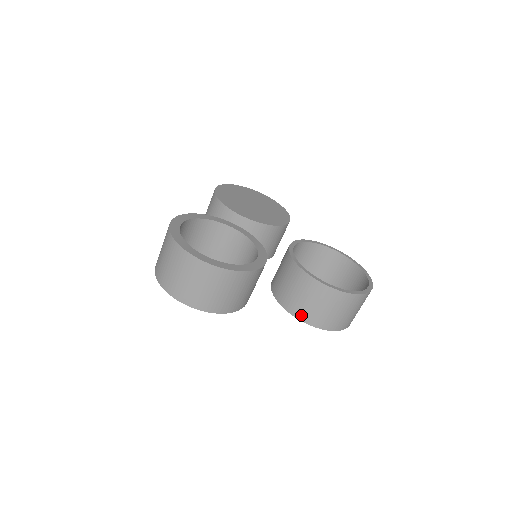
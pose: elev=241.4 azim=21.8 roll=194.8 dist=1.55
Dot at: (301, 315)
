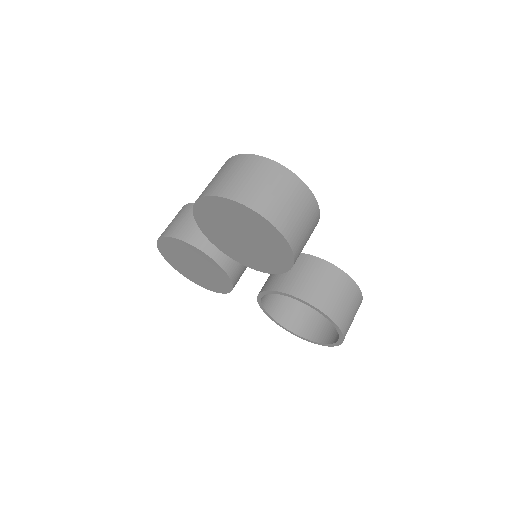
Dot at: (323, 305)
